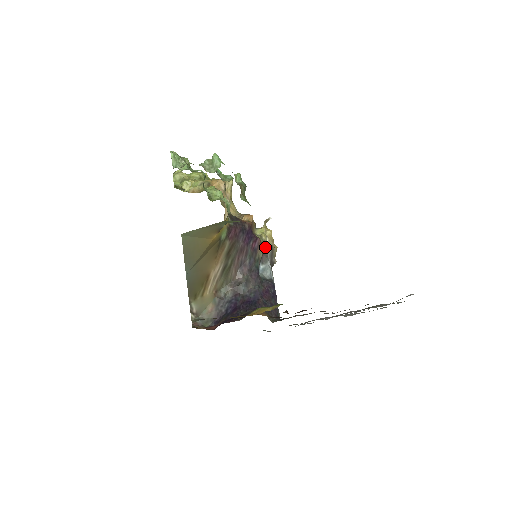
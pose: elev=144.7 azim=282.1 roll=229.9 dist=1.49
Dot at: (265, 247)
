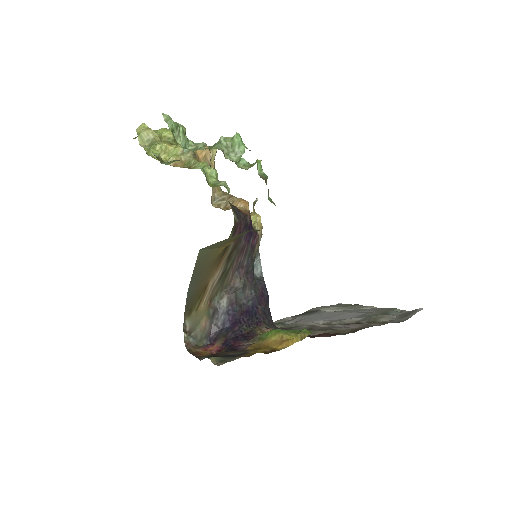
Dot at: occluded
